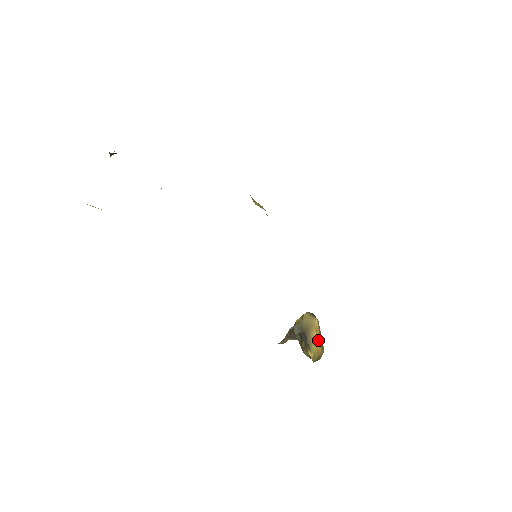
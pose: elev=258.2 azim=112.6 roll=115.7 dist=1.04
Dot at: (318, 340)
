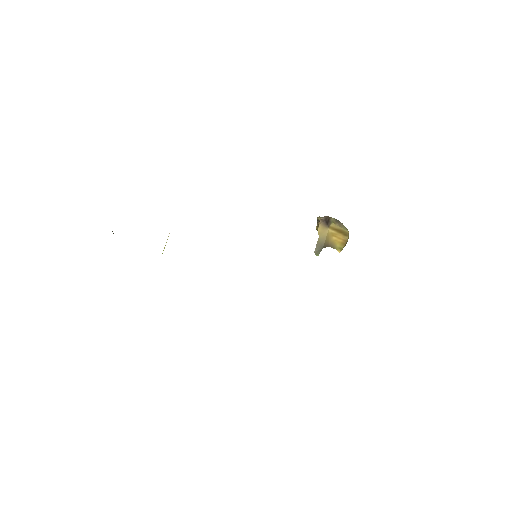
Dot at: (338, 237)
